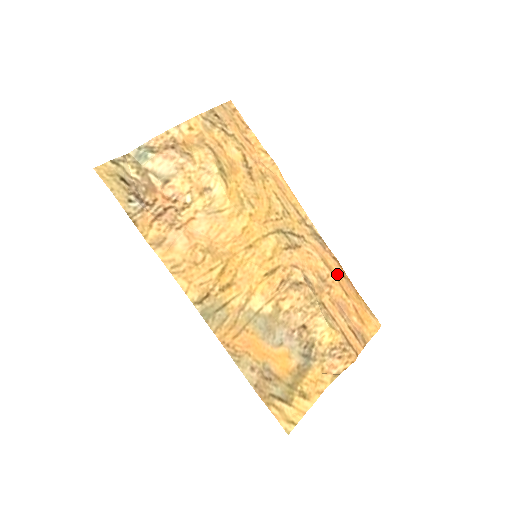
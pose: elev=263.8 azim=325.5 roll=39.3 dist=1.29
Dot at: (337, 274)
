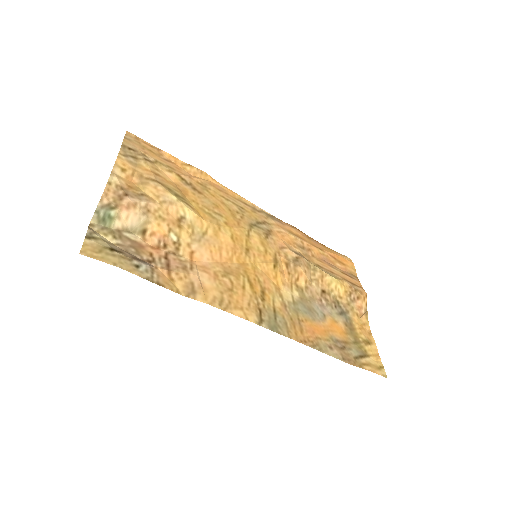
Dot at: (304, 238)
